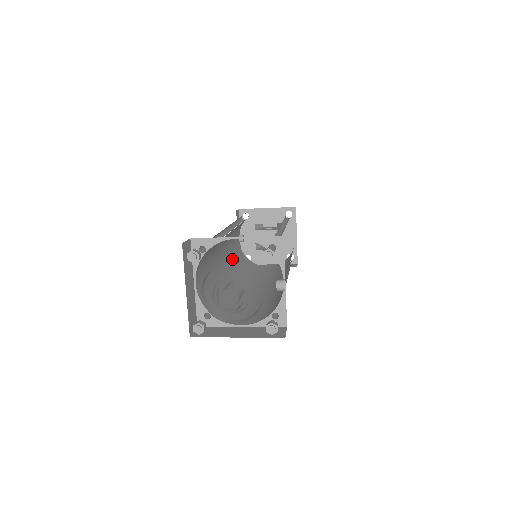
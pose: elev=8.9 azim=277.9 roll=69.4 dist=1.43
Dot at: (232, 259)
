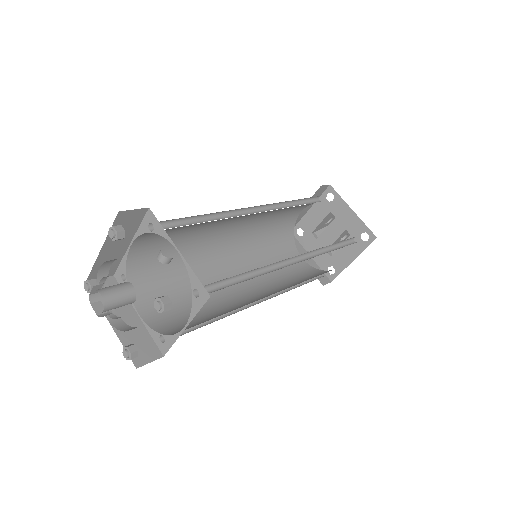
Dot at: (275, 279)
